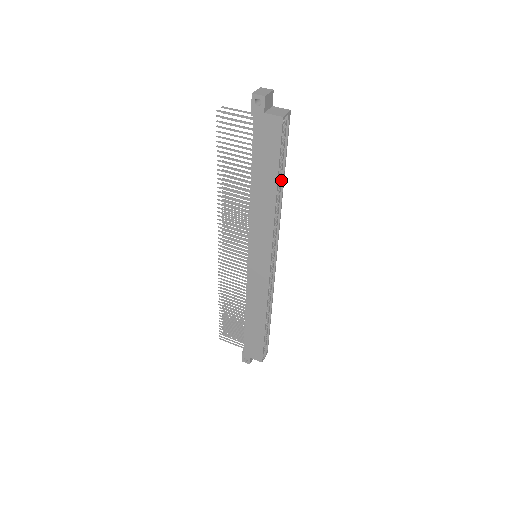
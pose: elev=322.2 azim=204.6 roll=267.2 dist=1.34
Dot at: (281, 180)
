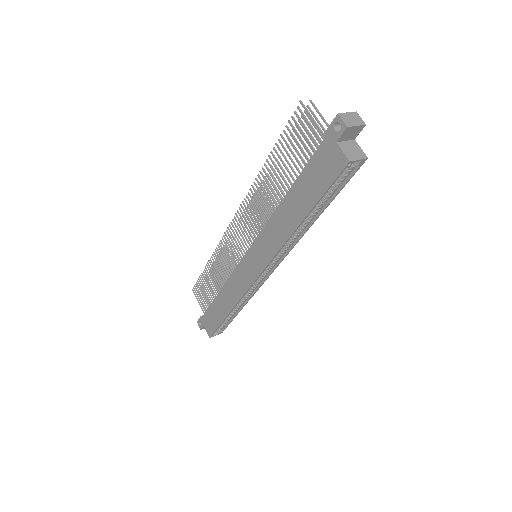
Dot at: (317, 213)
